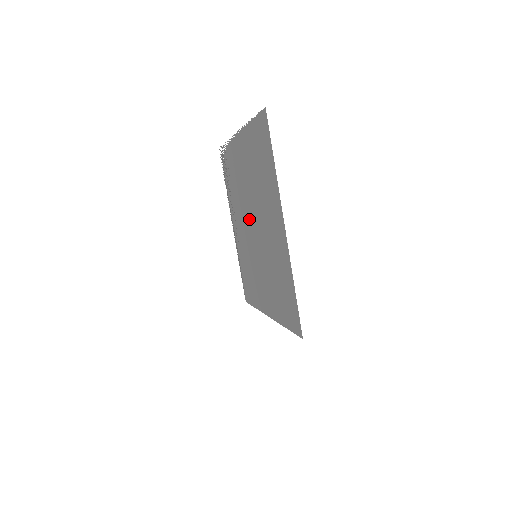
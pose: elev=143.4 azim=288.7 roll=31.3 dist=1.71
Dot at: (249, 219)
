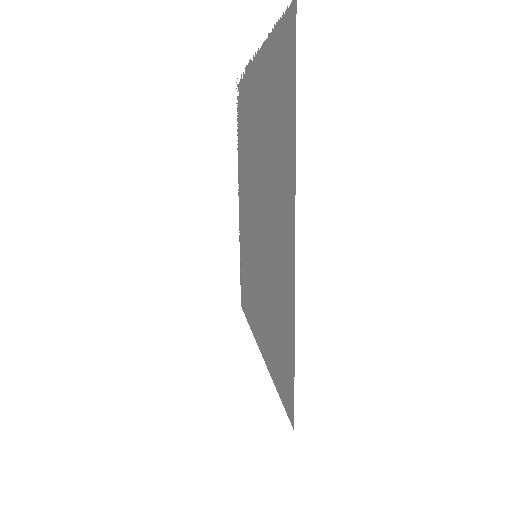
Dot at: (254, 198)
